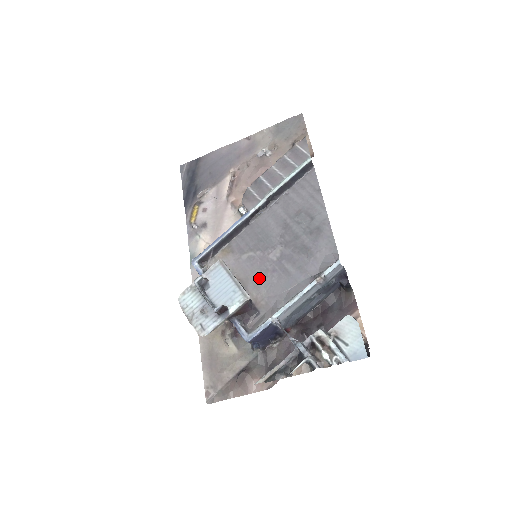
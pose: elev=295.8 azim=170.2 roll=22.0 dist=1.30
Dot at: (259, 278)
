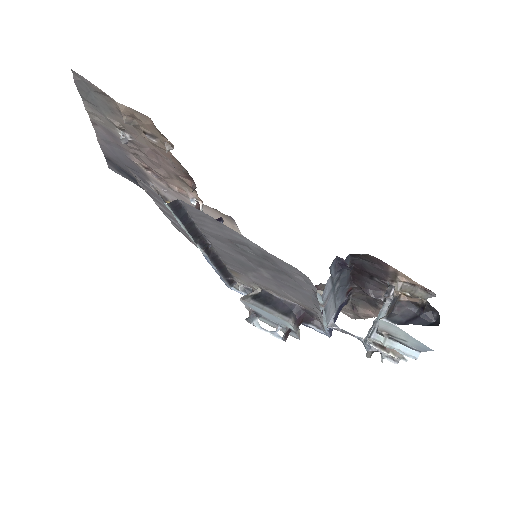
Dot at: (280, 291)
